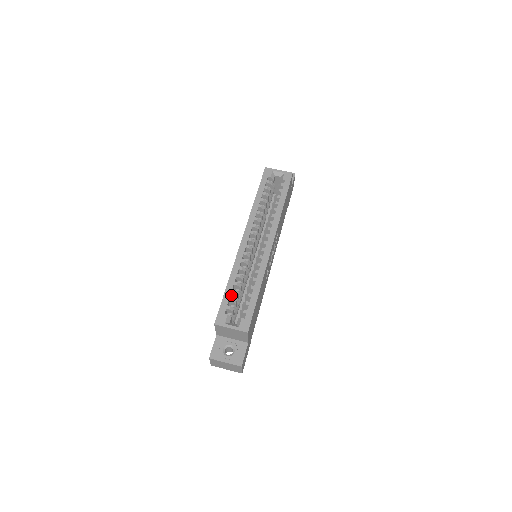
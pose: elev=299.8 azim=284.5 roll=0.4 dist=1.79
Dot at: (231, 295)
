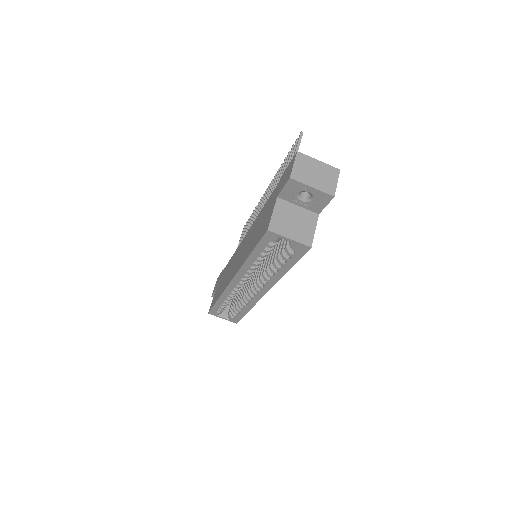
Dot at: occluded
